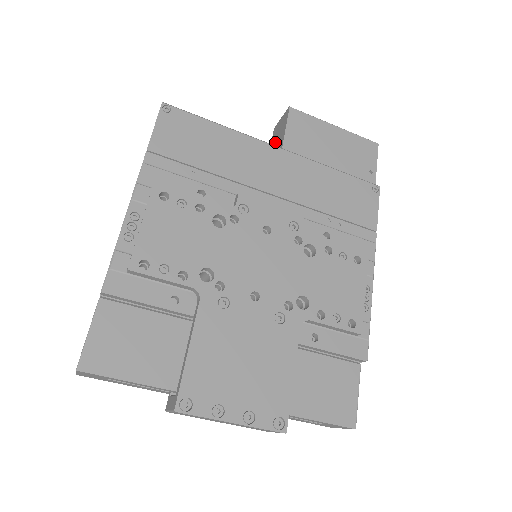
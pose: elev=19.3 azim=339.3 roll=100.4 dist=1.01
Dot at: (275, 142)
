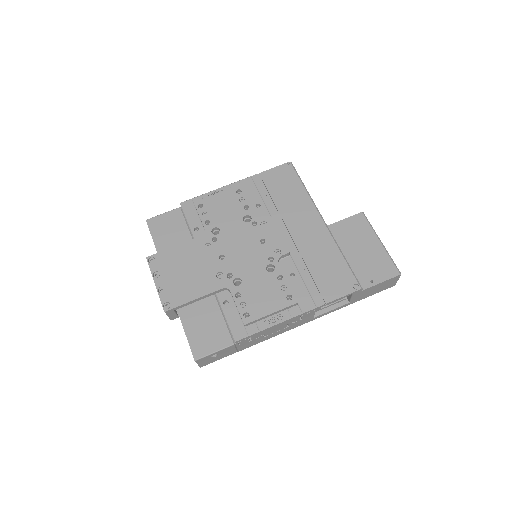
Dot at: occluded
